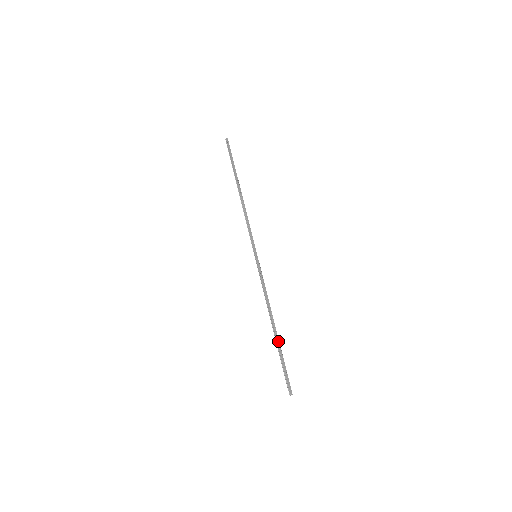
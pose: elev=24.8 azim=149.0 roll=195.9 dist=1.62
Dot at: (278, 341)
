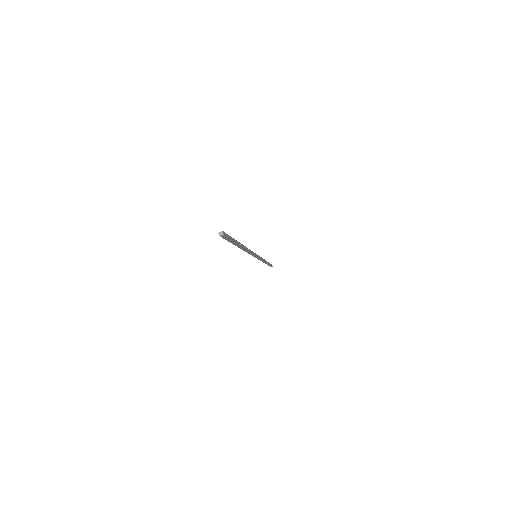
Dot at: (240, 244)
